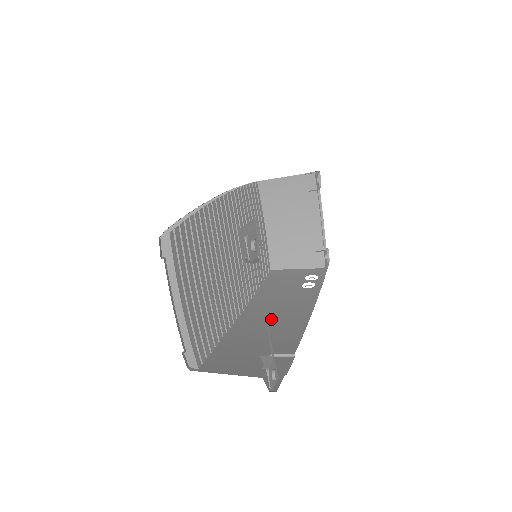
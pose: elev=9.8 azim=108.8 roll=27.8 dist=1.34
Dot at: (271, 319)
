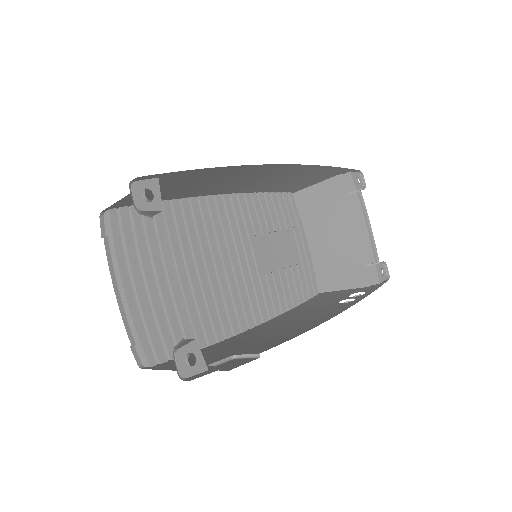
Dot at: (275, 330)
